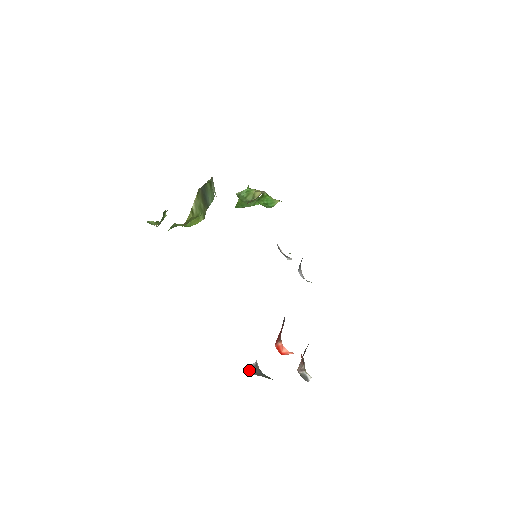
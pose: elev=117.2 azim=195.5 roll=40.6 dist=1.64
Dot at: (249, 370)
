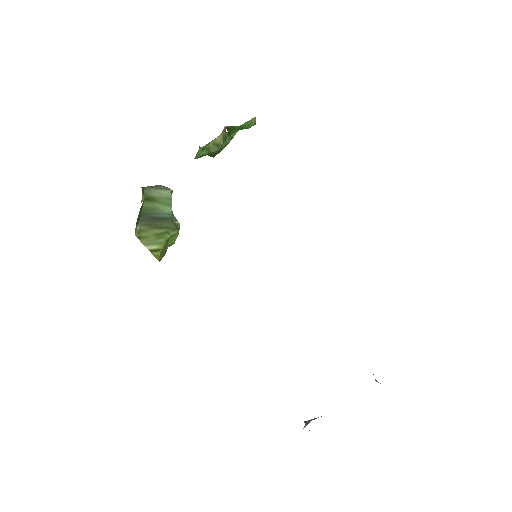
Dot at: occluded
